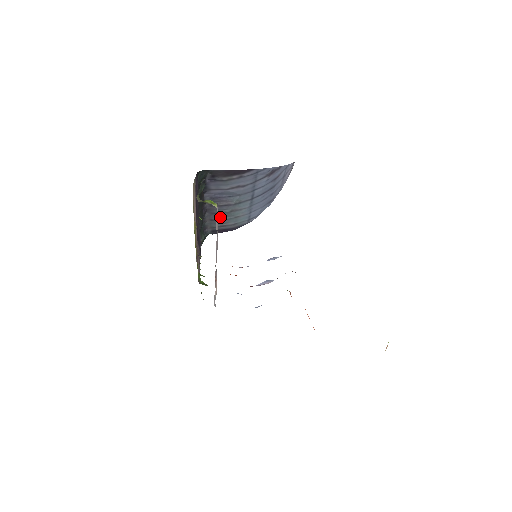
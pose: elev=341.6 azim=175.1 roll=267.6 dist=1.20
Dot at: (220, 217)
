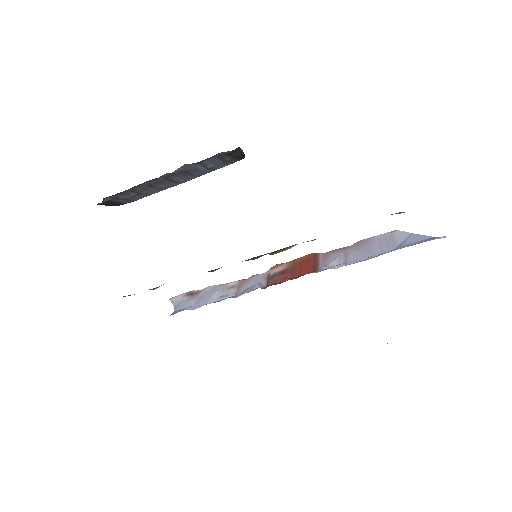
Dot at: (143, 190)
